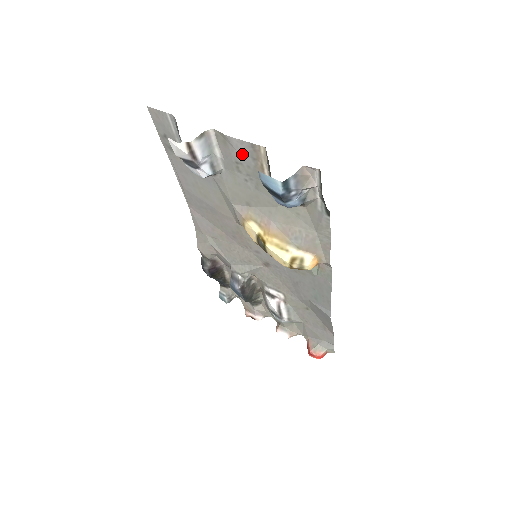
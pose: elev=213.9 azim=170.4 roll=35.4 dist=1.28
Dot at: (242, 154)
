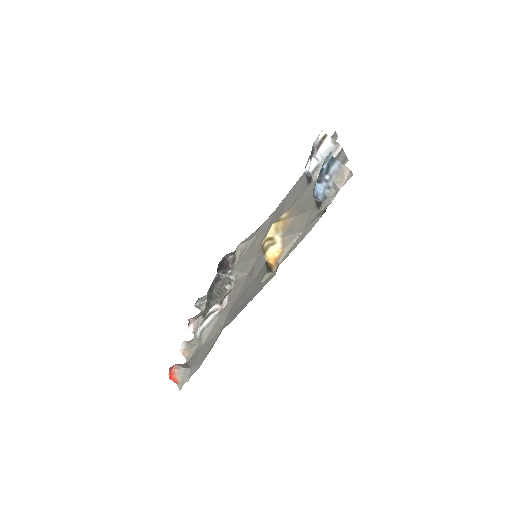
Dot at: occluded
